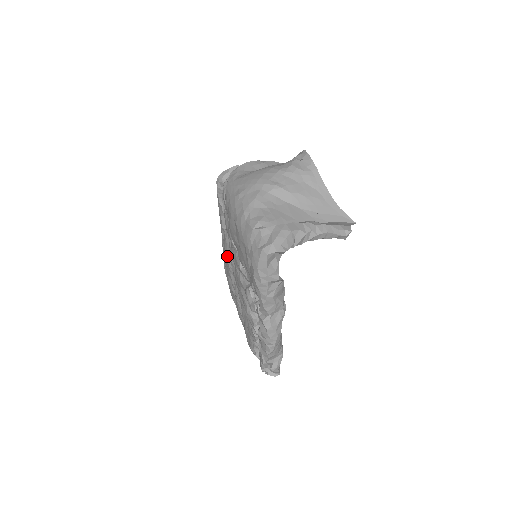
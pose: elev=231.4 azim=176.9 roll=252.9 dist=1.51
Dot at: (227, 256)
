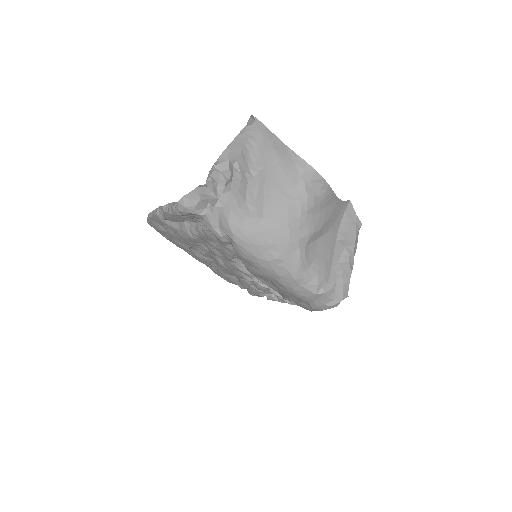
Dot at: (190, 243)
